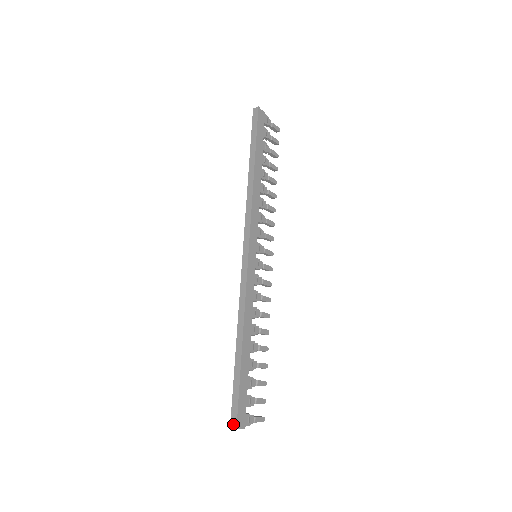
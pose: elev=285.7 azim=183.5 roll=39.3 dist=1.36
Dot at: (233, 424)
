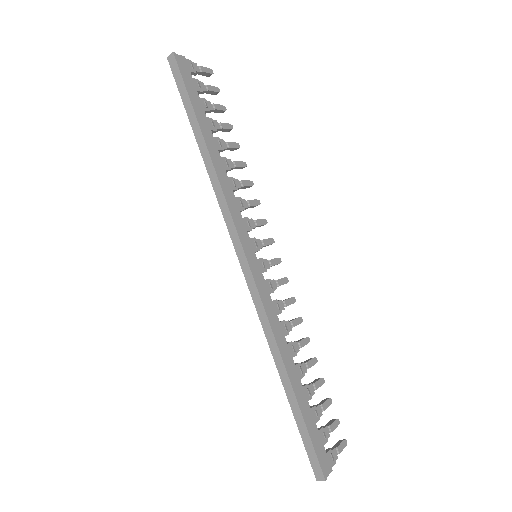
Dot at: (318, 475)
